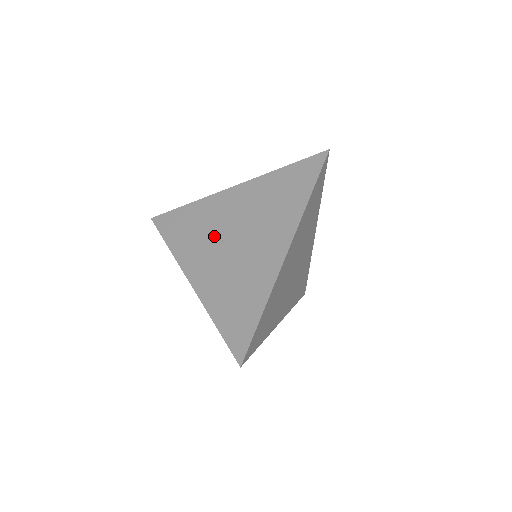
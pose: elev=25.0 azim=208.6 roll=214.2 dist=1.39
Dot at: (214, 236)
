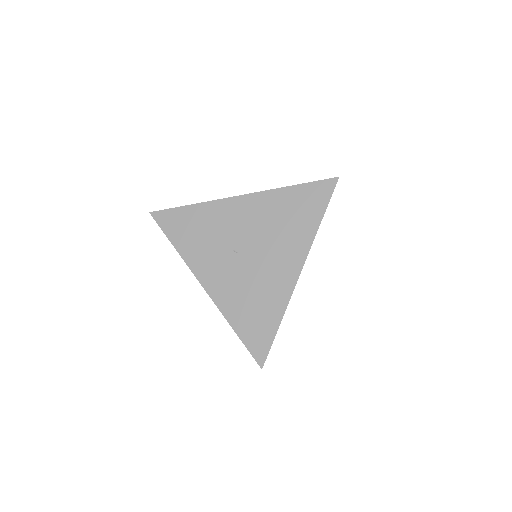
Dot at: (225, 244)
